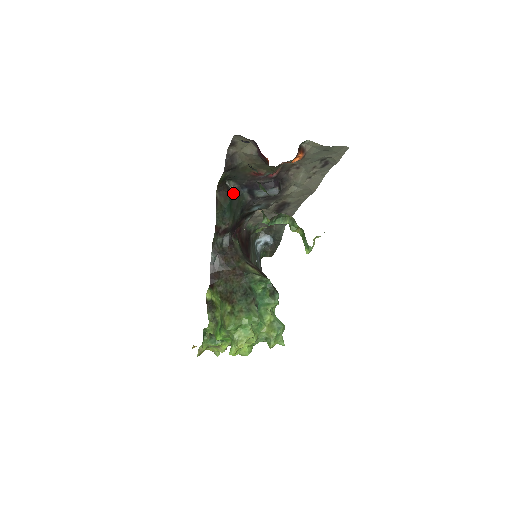
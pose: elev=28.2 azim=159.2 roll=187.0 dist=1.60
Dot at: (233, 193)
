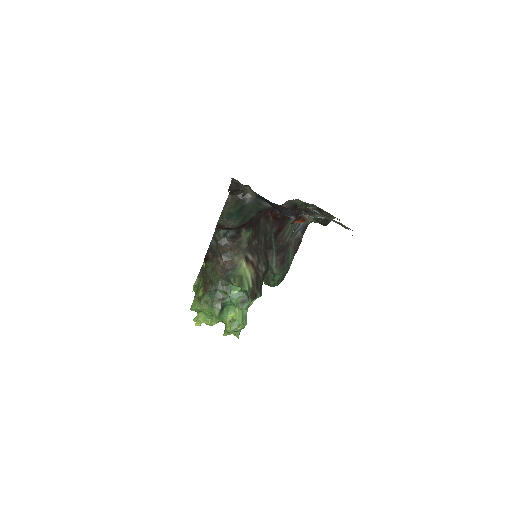
Dot at: (248, 200)
